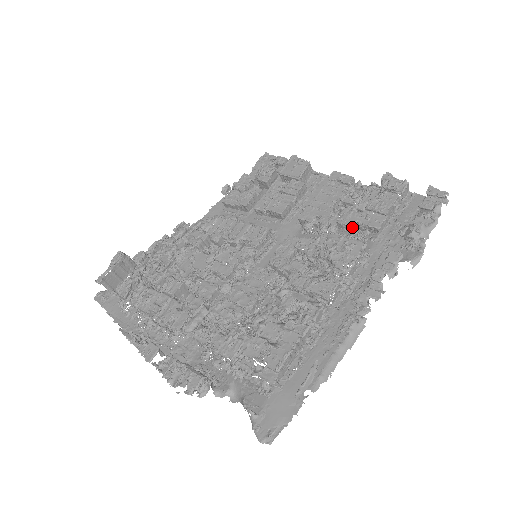
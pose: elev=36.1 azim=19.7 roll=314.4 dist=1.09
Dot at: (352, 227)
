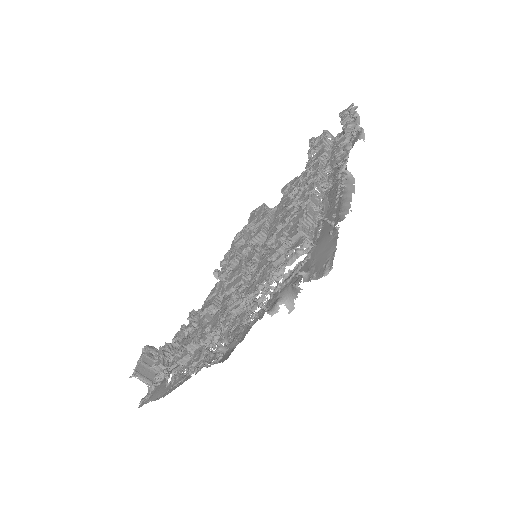
Dot at: occluded
